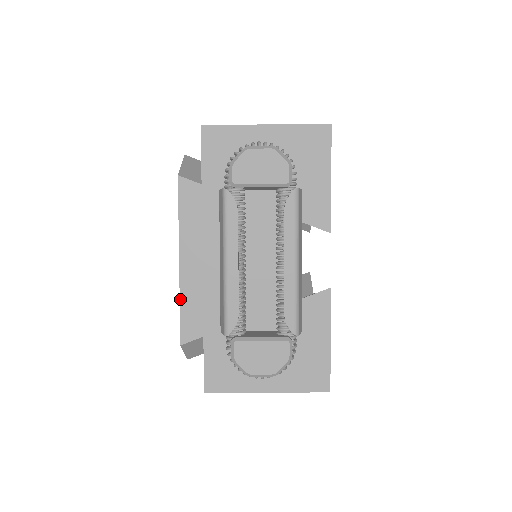
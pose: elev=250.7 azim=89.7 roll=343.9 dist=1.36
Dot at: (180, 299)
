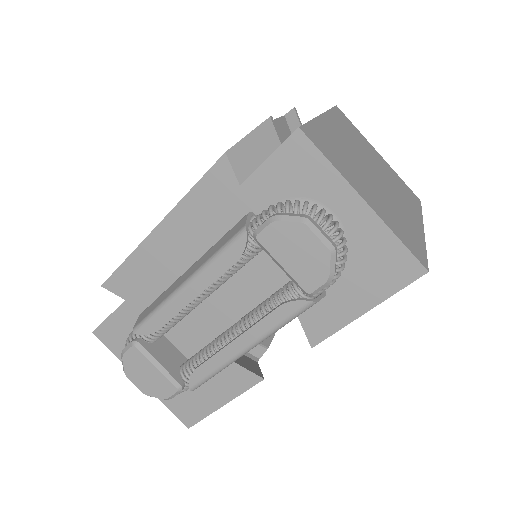
Dot at: (130, 255)
